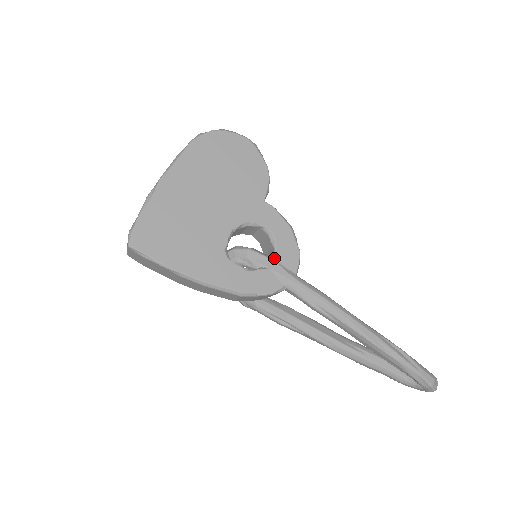
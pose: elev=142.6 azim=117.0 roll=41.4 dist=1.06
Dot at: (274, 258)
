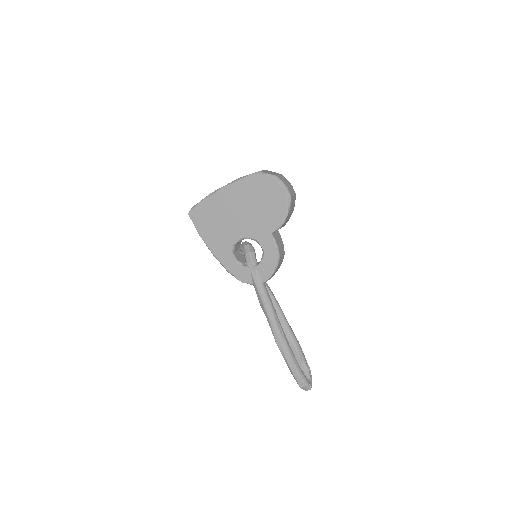
Dot at: (256, 267)
